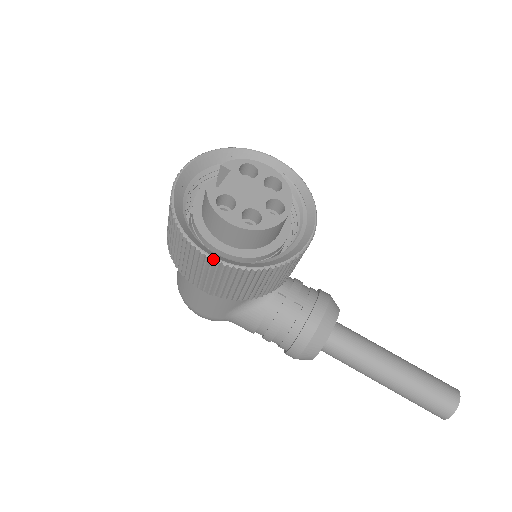
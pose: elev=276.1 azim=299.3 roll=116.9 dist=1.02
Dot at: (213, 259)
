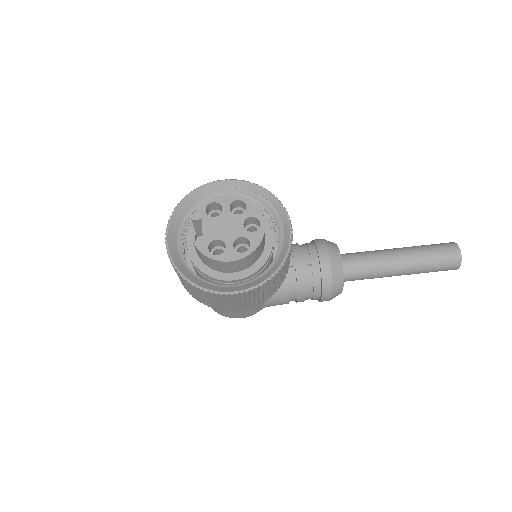
Dot at: (237, 293)
